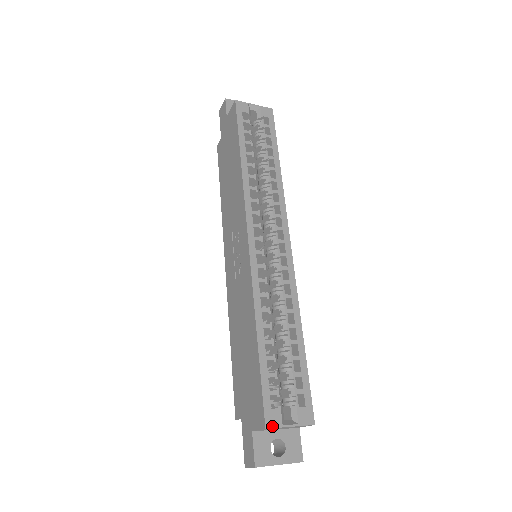
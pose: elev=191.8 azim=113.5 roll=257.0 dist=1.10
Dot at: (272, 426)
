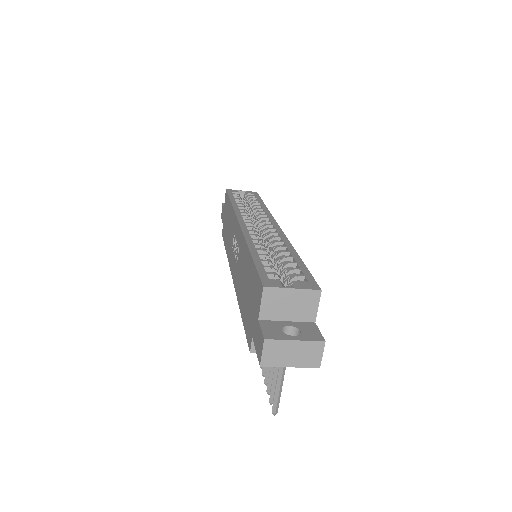
Dot at: (271, 286)
